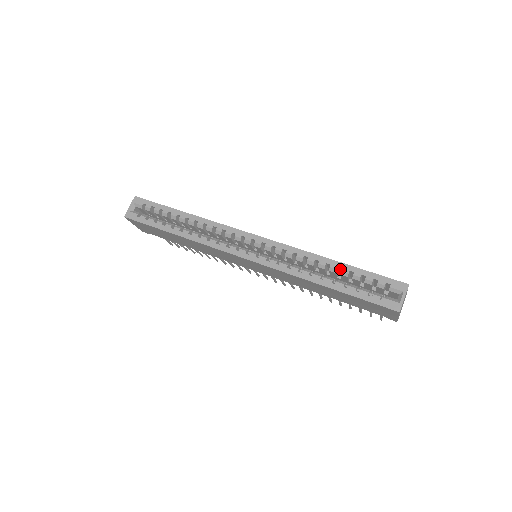
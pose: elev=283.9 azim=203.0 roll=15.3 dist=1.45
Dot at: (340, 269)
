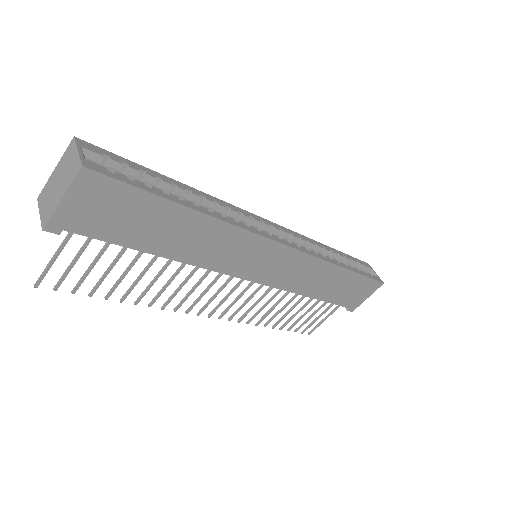
Dot at: occluded
